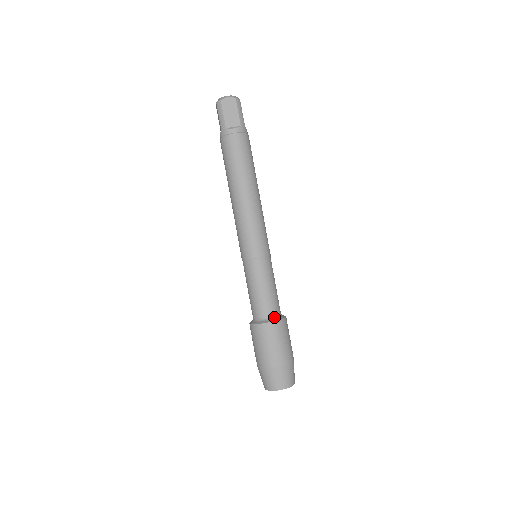
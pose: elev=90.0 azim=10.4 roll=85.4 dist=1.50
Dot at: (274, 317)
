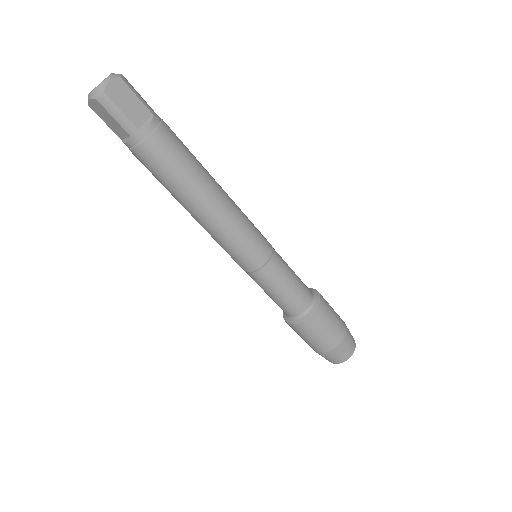
Dot at: (296, 317)
